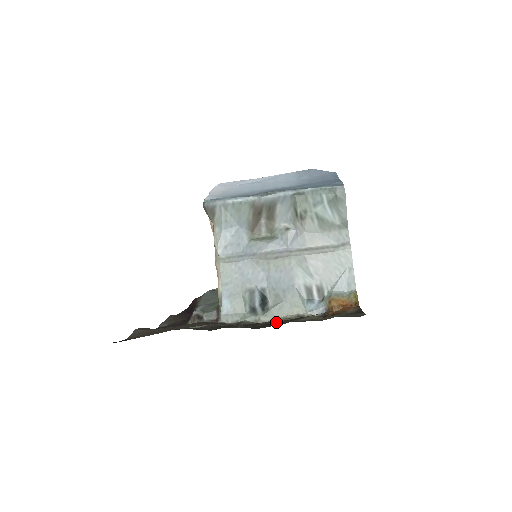
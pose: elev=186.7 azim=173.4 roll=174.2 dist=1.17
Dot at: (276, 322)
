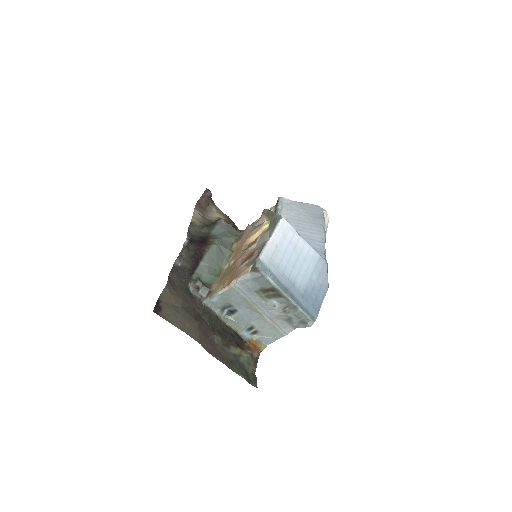
Dot at: (223, 352)
